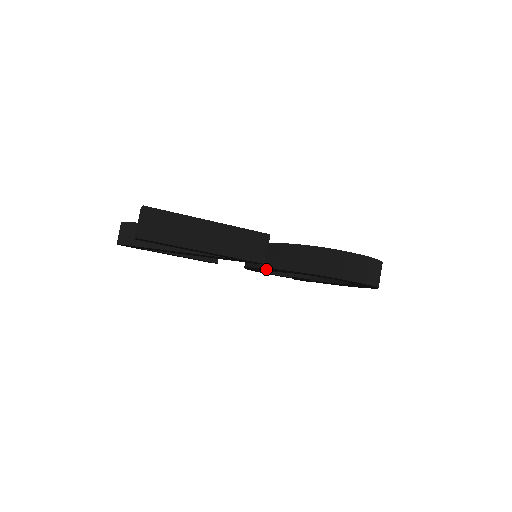
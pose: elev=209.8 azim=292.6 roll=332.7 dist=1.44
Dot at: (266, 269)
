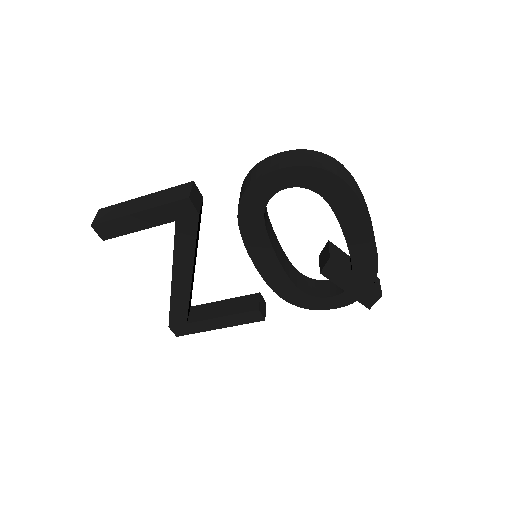
Dot at: (257, 252)
